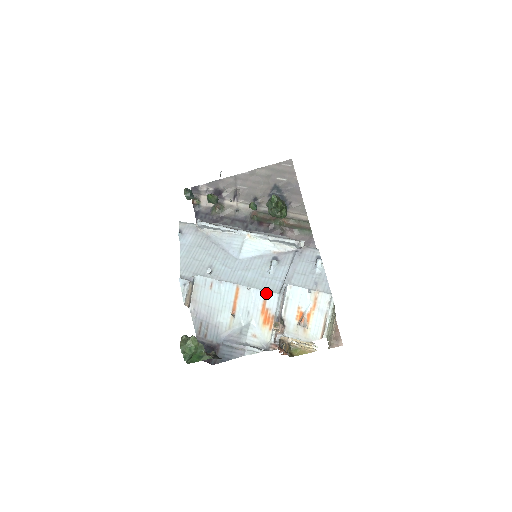
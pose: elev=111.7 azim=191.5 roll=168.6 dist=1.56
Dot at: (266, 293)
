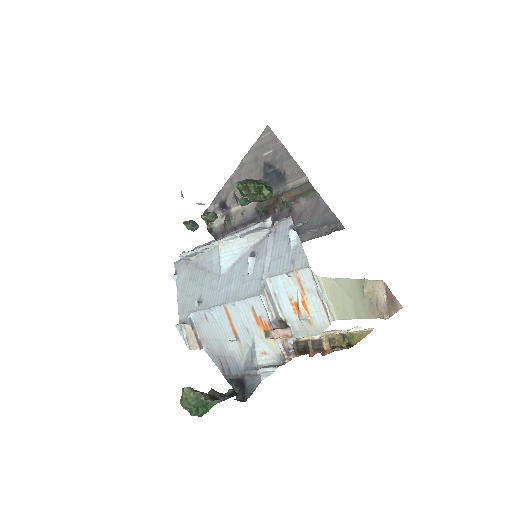
Dot at: (249, 301)
